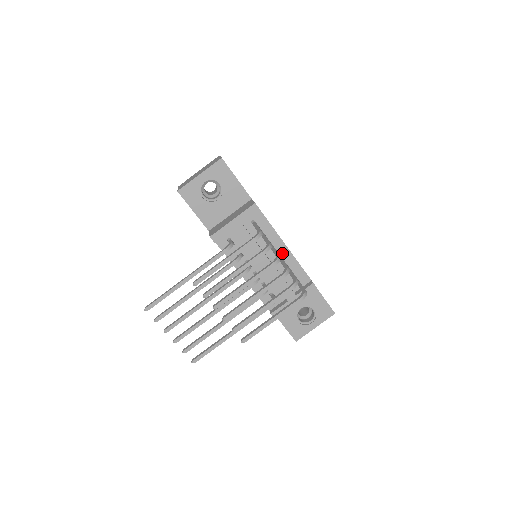
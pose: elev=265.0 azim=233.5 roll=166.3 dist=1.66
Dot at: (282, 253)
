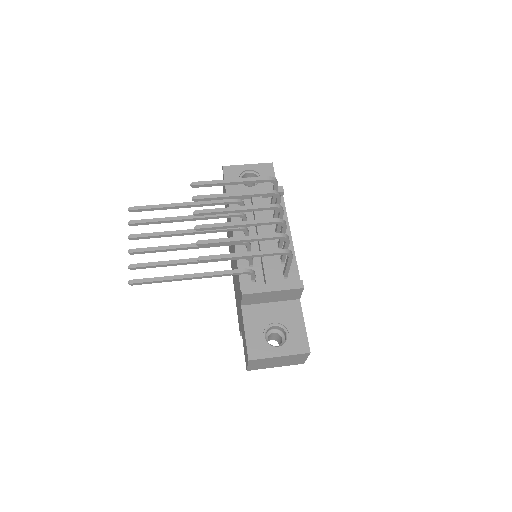
Dot at: occluded
